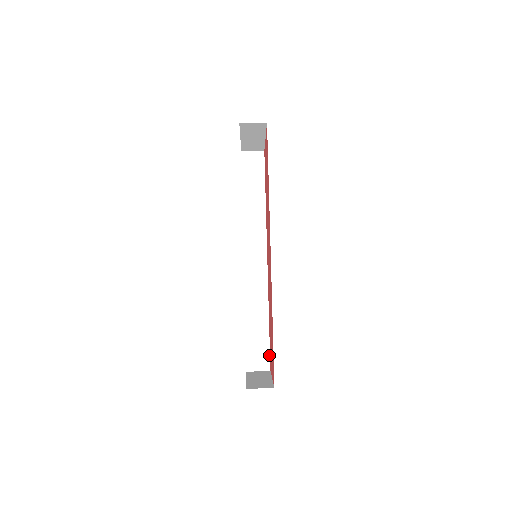
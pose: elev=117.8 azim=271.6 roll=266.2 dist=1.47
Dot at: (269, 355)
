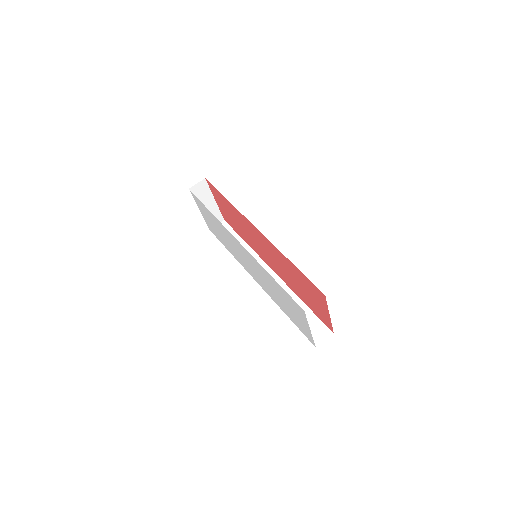
Dot at: (323, 324)
